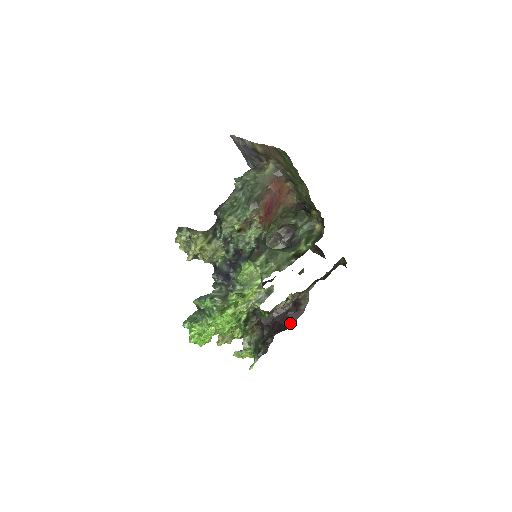
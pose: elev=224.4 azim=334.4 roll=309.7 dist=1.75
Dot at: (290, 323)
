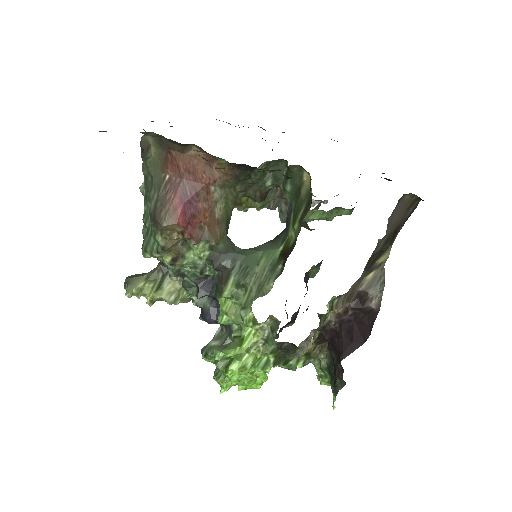
Dot at: (363, 334)
